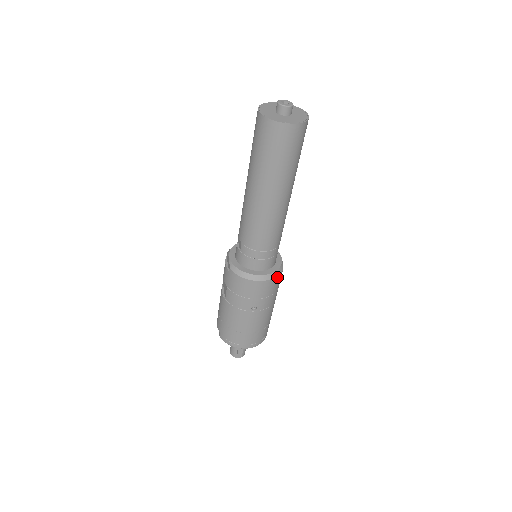
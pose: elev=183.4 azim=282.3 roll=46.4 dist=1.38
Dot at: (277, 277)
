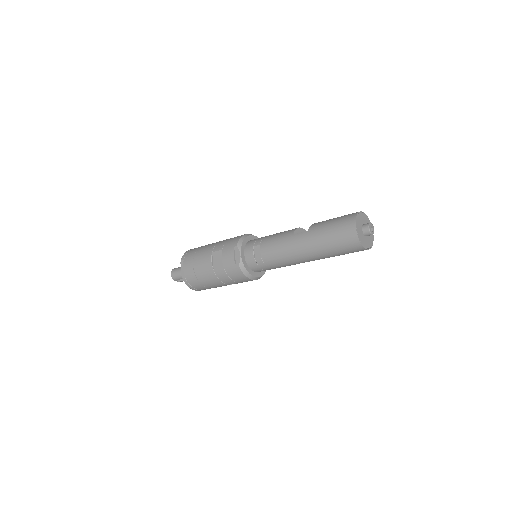
Dot at: occluded
